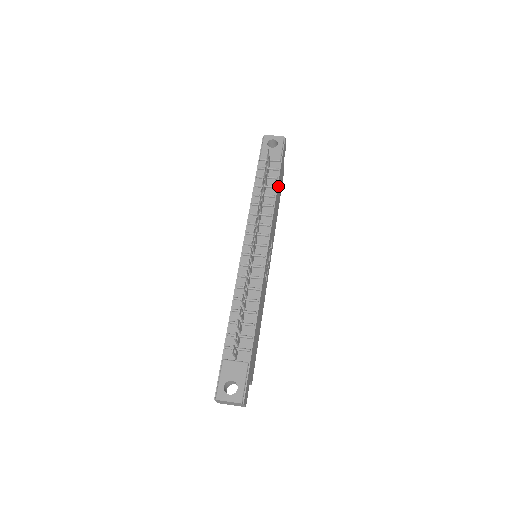
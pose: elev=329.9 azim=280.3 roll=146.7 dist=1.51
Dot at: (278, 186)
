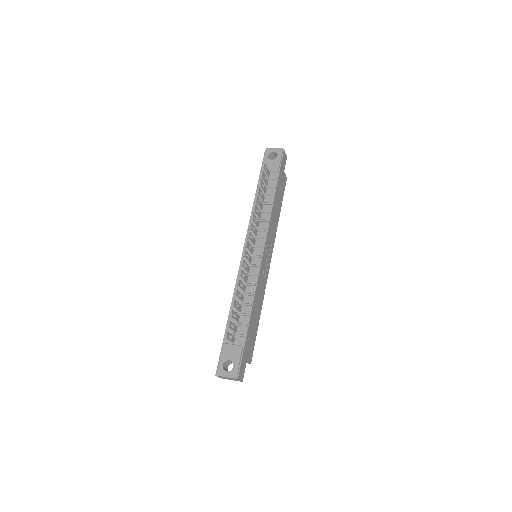
Dot at: (276, 194)
